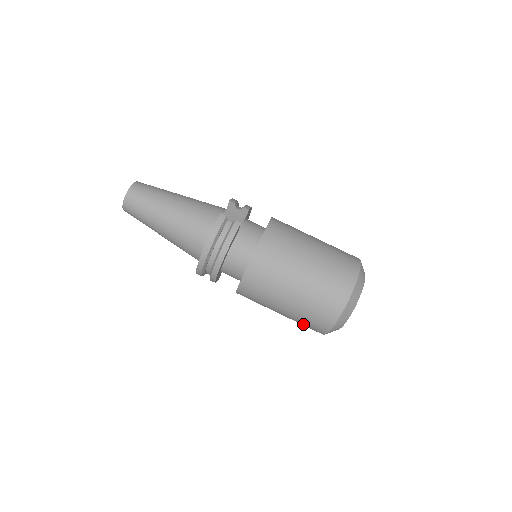
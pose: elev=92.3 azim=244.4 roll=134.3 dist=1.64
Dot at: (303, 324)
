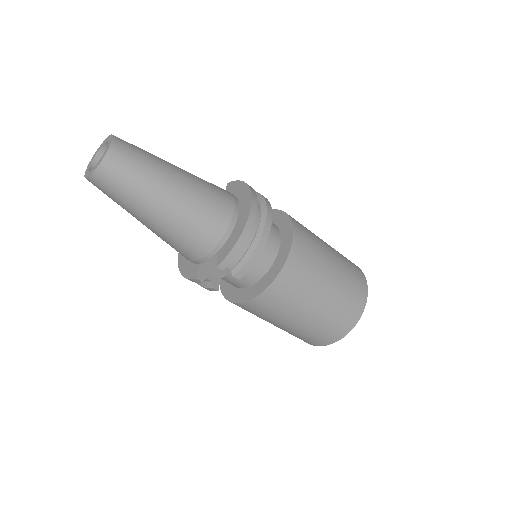
Dot at: occluded
